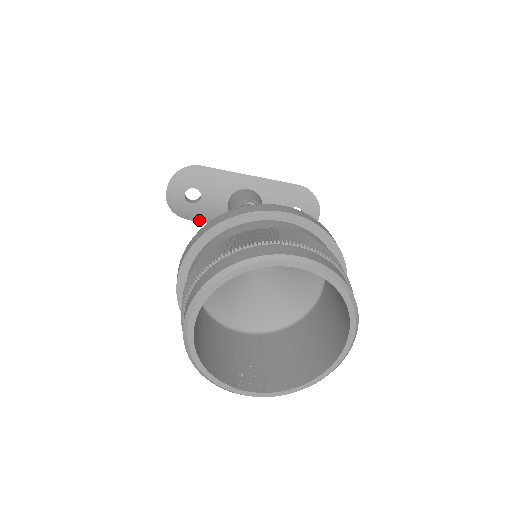
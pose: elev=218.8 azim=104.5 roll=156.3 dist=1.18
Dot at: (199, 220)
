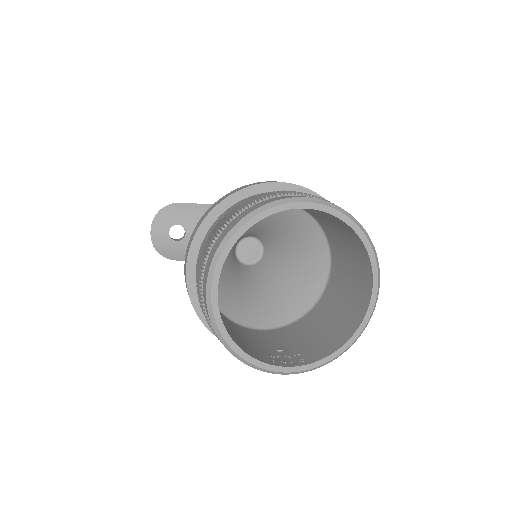
Dot at: occluded
